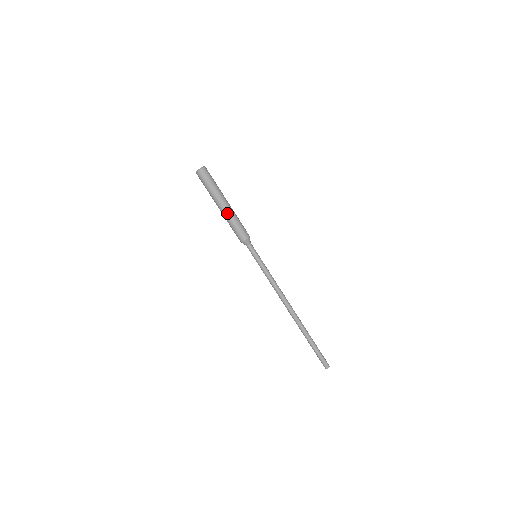
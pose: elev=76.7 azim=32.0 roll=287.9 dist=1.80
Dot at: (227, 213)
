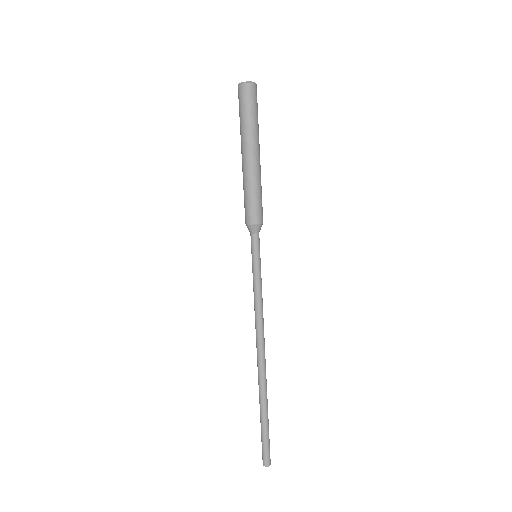
Dot at: (254, 170)
